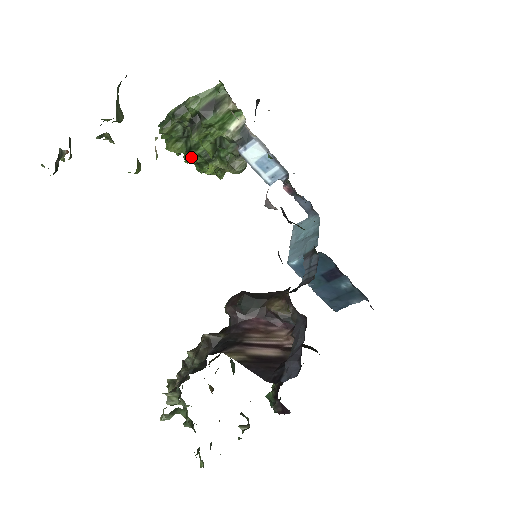
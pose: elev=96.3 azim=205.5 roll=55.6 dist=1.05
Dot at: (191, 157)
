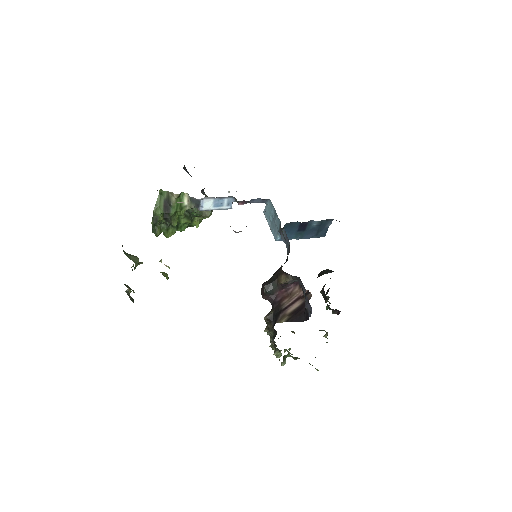
Dot at: (181, 228)
